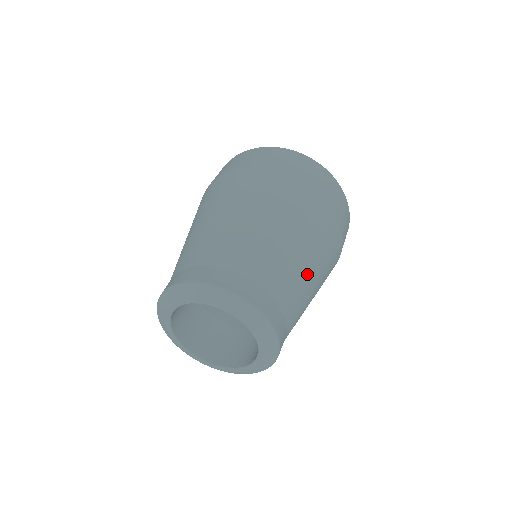
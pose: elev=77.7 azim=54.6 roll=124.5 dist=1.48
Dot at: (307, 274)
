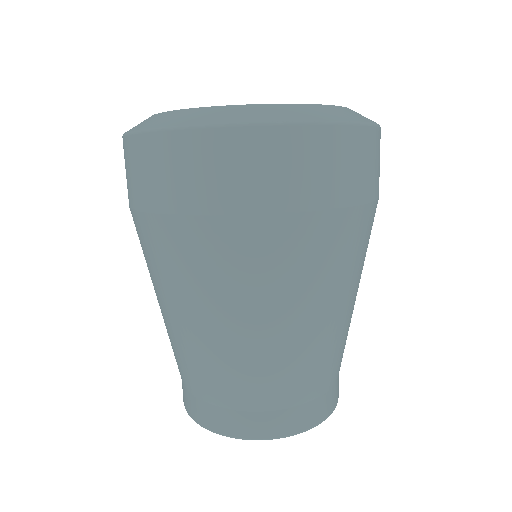
Dot at: (321, 333)
